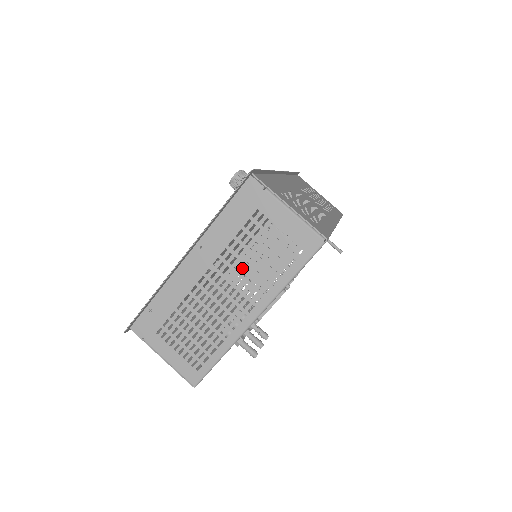
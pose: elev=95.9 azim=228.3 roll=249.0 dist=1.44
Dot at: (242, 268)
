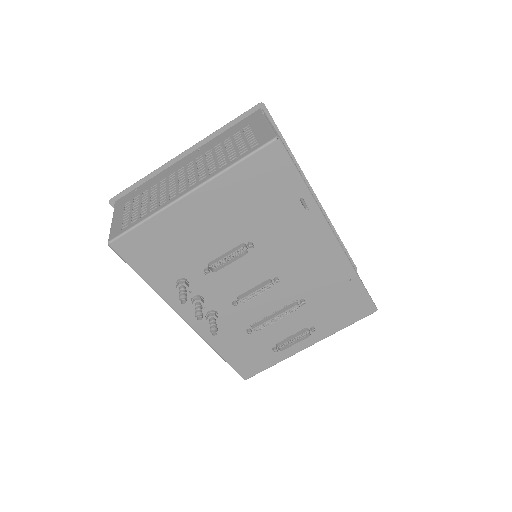
Dot at: occluded
